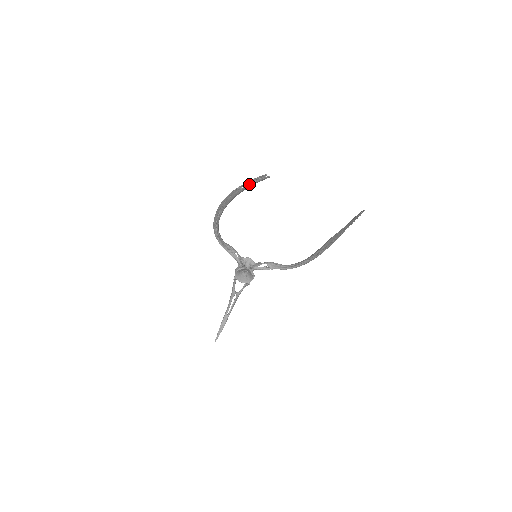
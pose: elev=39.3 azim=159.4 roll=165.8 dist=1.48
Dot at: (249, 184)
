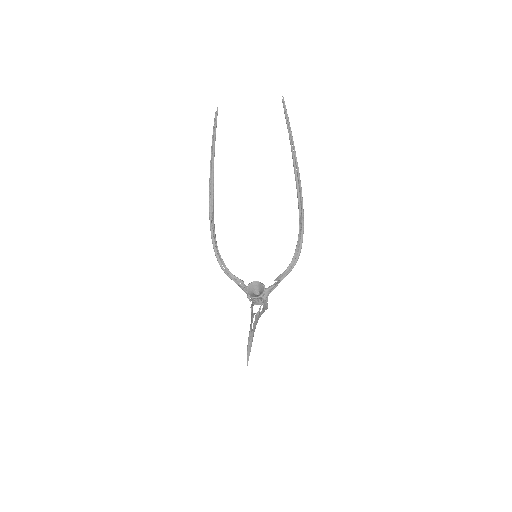
Dot at: (213, 141)
